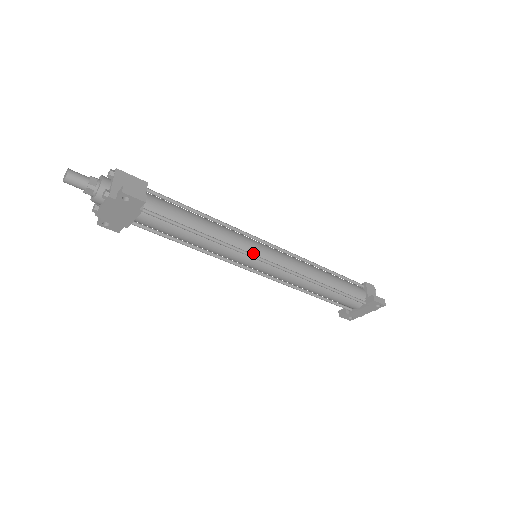
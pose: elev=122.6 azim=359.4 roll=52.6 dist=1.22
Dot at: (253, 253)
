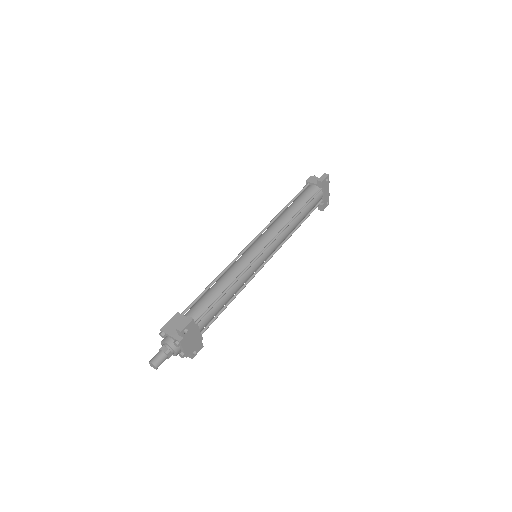
Dot at: (254, 258)
